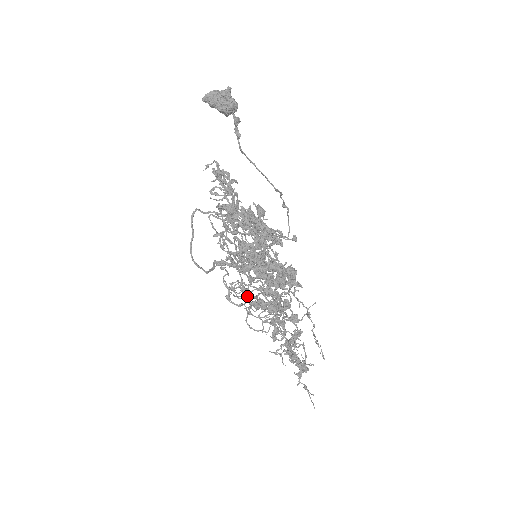
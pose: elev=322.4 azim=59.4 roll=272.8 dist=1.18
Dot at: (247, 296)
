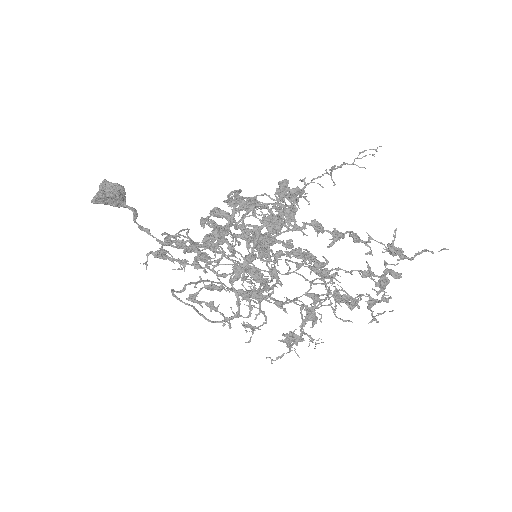
Dot at: (297, 339)
